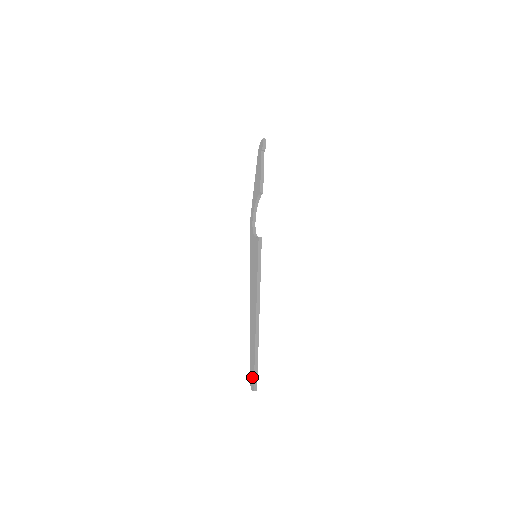
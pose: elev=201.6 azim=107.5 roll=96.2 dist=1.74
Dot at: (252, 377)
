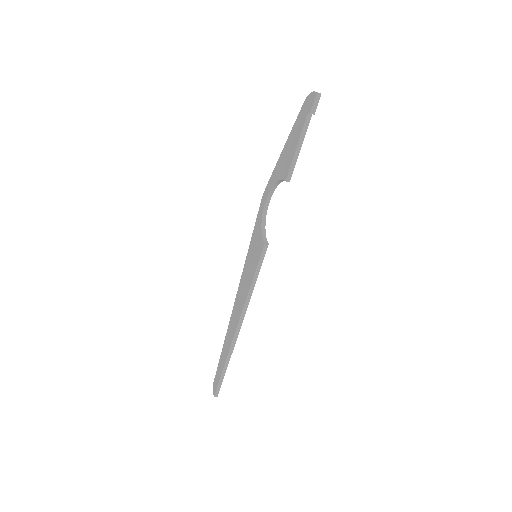
Dot at: (216, 382)
